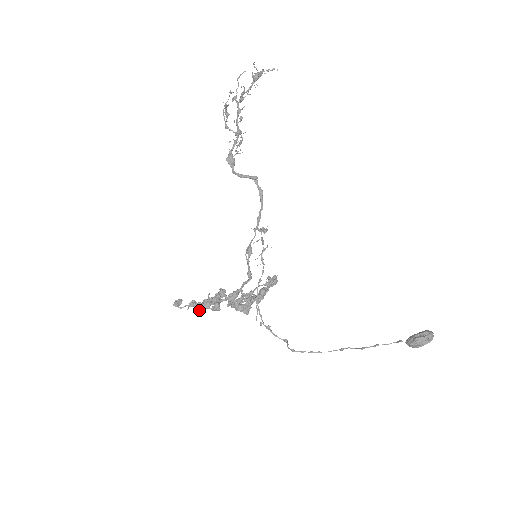
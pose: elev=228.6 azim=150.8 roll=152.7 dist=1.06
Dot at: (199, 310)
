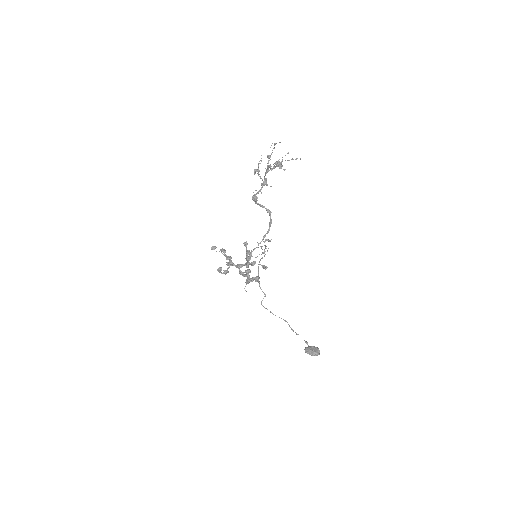
Dot at: (225, 256)
